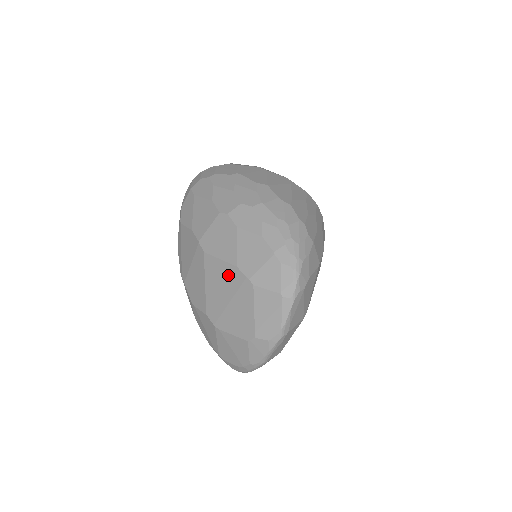
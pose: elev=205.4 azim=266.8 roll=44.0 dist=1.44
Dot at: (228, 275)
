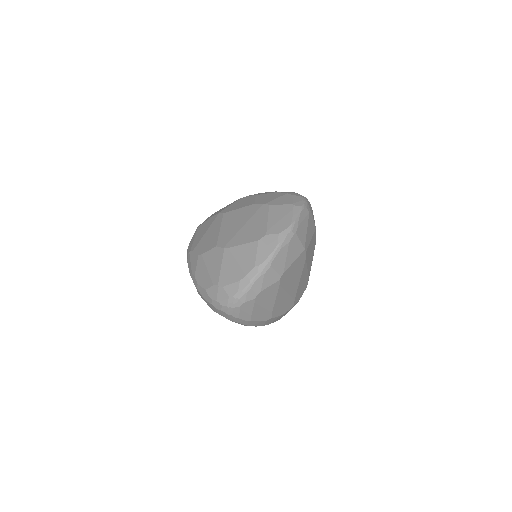
Dot at: (245, 212)
